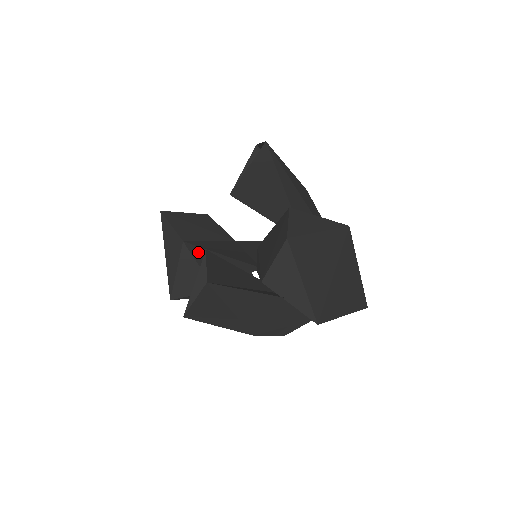
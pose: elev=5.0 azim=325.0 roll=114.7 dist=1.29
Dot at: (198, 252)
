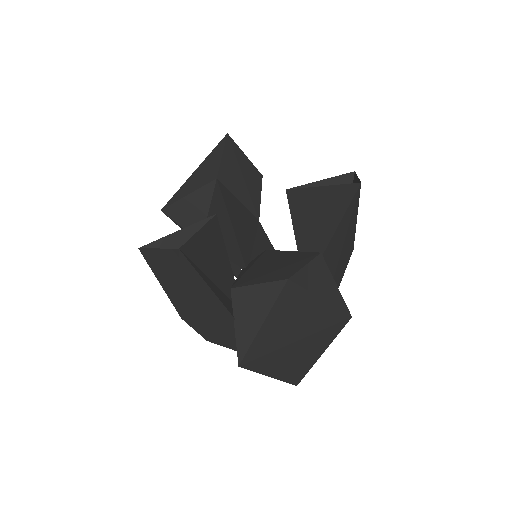
Dot at: (218, 200)
